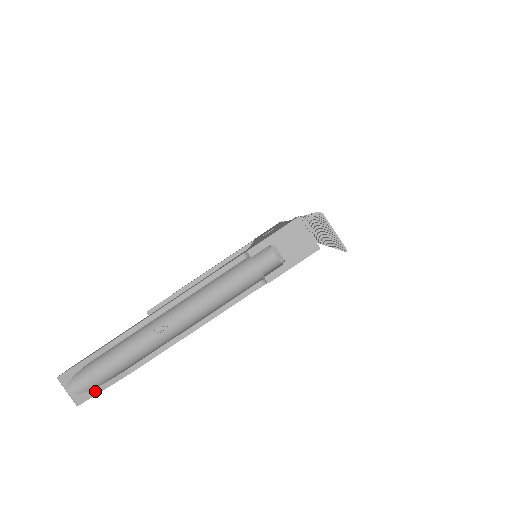
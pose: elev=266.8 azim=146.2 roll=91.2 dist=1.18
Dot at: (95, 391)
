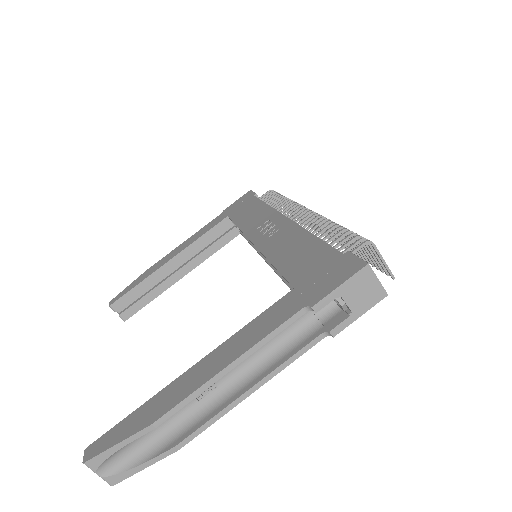
Dot at: (135, 470)
